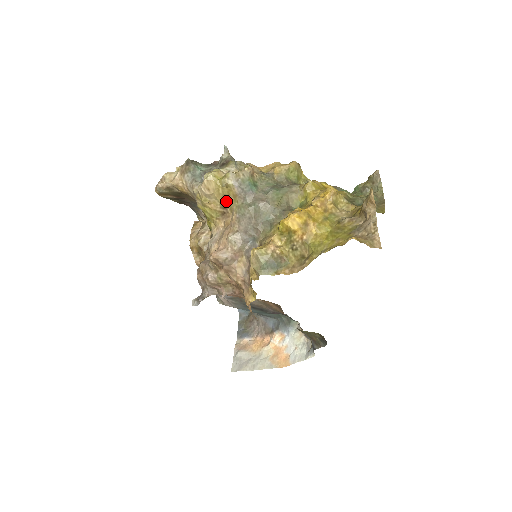
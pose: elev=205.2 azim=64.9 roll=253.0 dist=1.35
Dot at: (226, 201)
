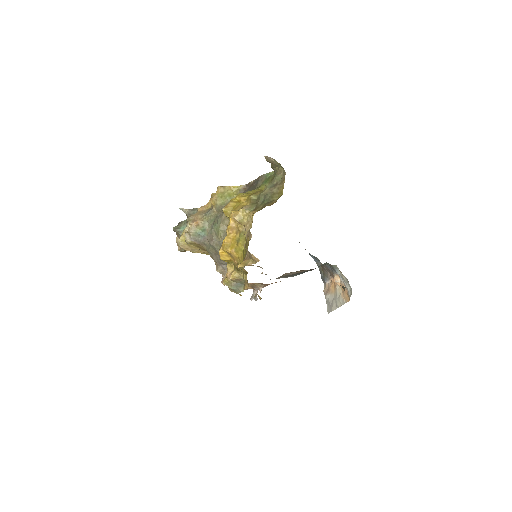
Dot at: (201, 248)
